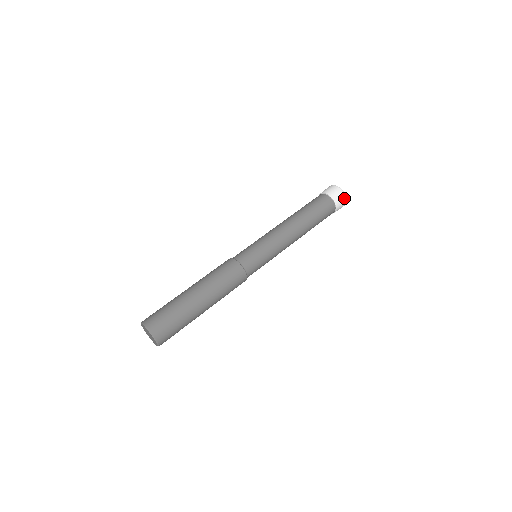
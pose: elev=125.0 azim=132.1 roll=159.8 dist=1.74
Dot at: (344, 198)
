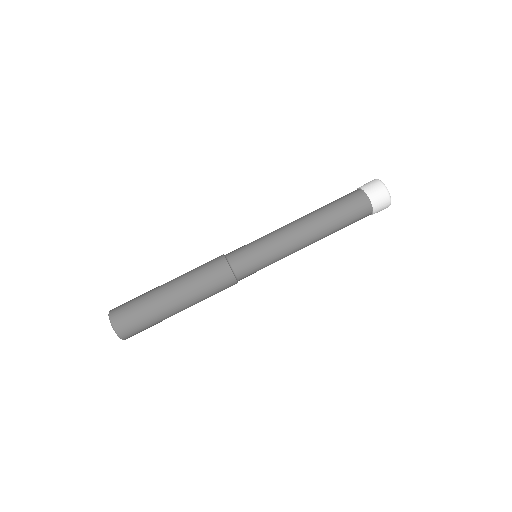
Dot at: (387, 199)
